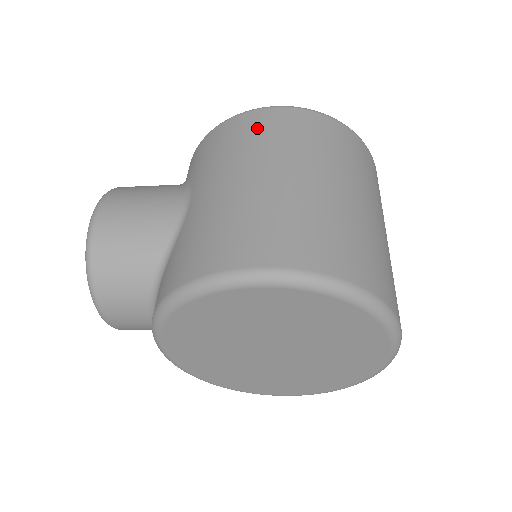
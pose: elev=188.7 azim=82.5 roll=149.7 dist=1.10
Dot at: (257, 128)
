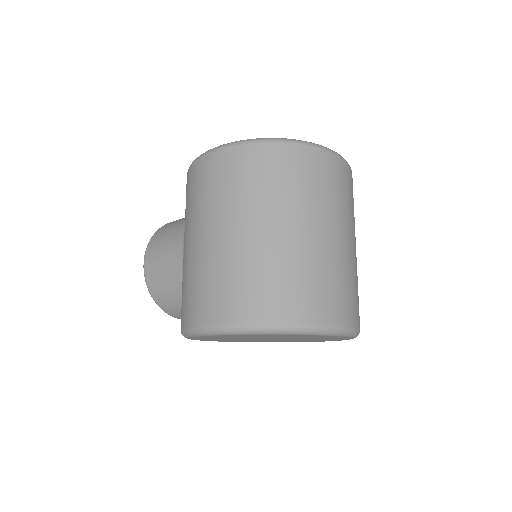
Dot at: (200, 183)
